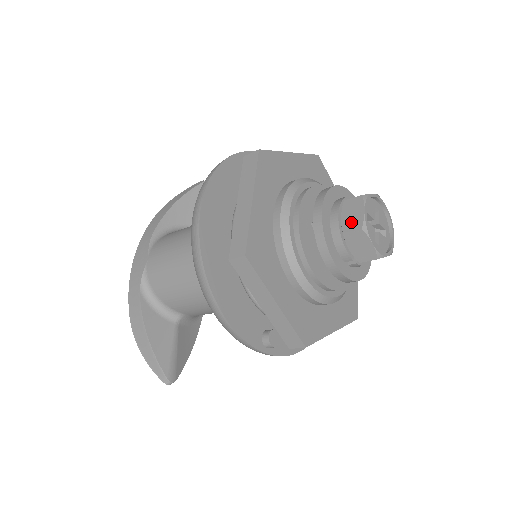
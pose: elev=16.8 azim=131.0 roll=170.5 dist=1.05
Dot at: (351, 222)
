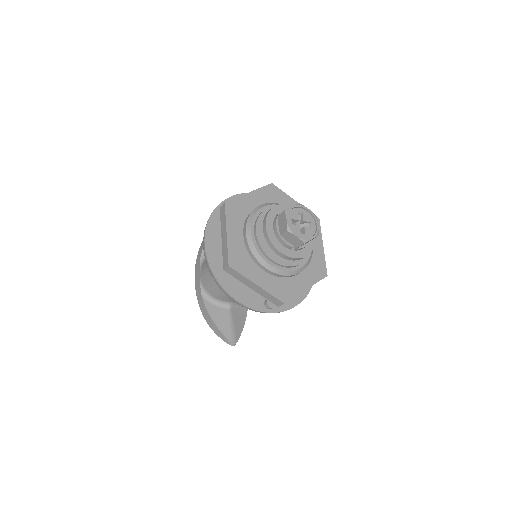
Dot at: (282, 228)
